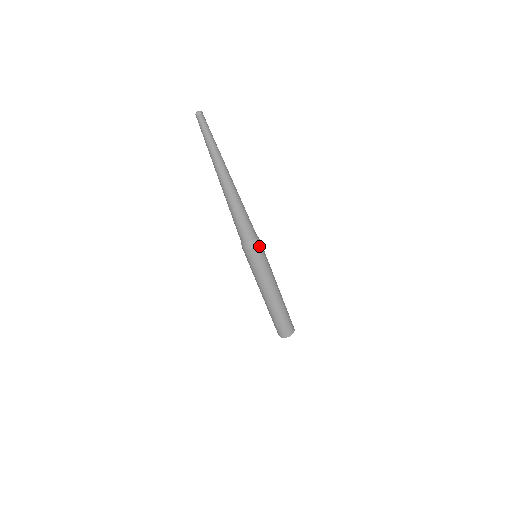
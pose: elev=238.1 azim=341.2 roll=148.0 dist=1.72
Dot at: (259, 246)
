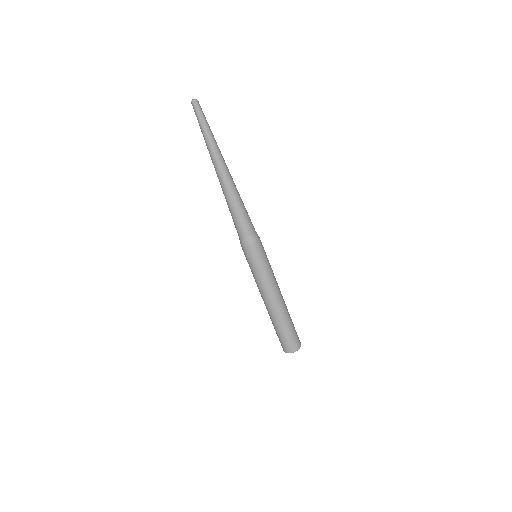
Dot at: (260, 240)
